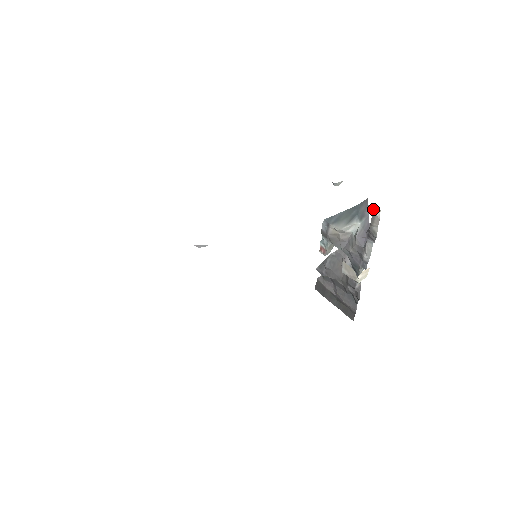
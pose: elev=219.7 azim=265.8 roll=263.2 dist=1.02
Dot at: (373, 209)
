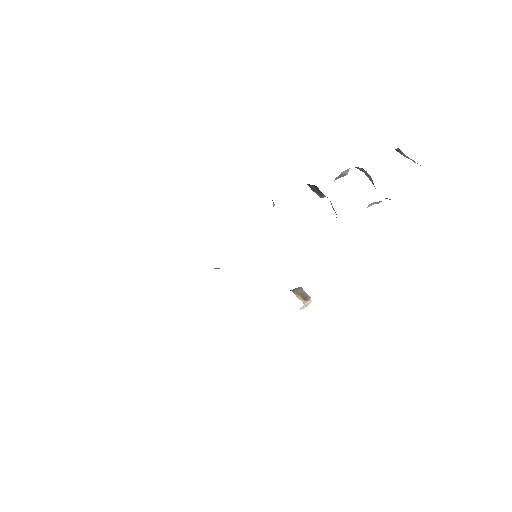
Dot at: occluded
